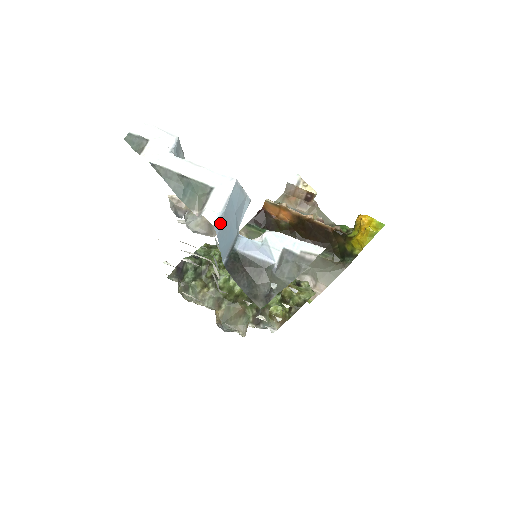
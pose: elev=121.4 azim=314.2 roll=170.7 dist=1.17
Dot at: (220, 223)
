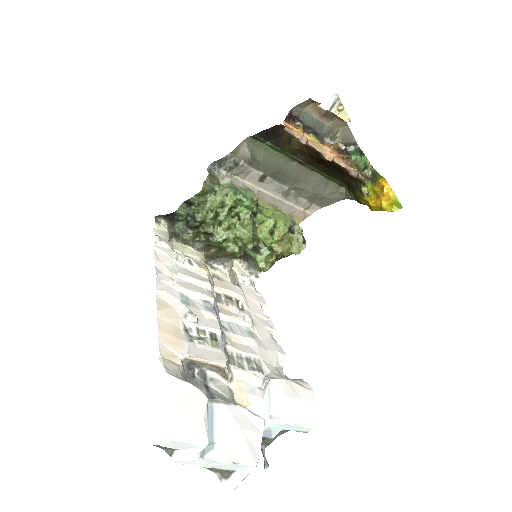
Dot at: occluded
